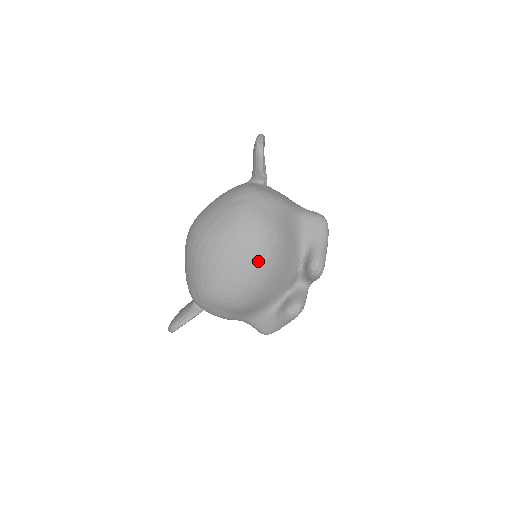
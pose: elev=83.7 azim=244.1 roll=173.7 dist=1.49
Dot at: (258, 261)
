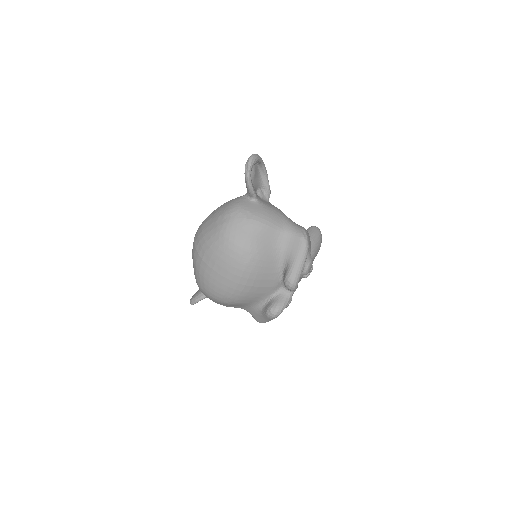
Dot at: (234, 274)
